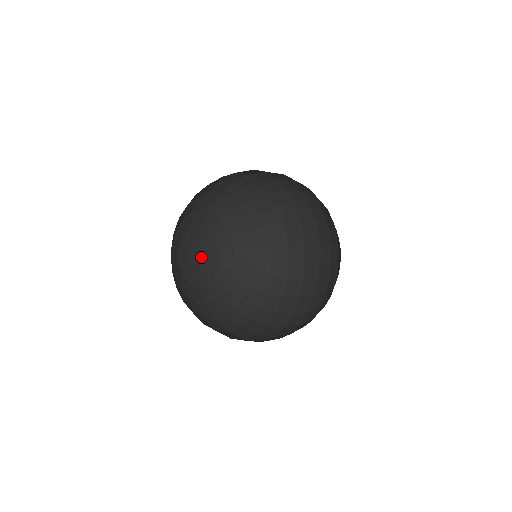
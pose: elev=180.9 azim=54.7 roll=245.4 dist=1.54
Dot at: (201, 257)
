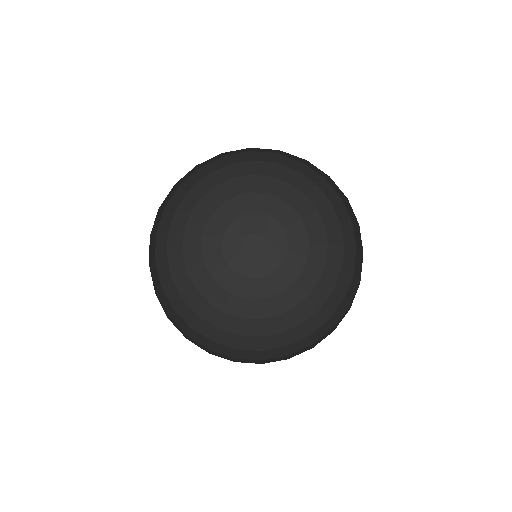
Dot at: (264, 246)
